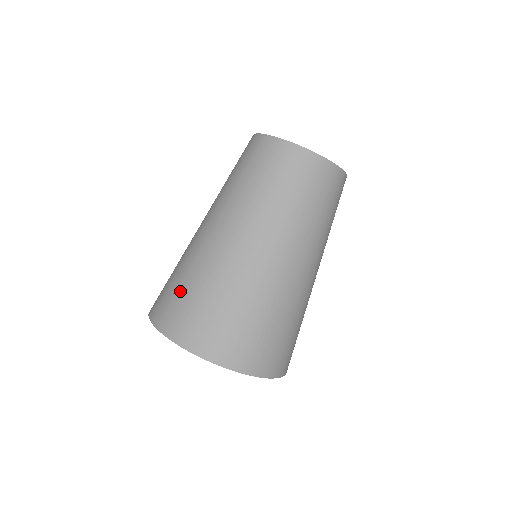
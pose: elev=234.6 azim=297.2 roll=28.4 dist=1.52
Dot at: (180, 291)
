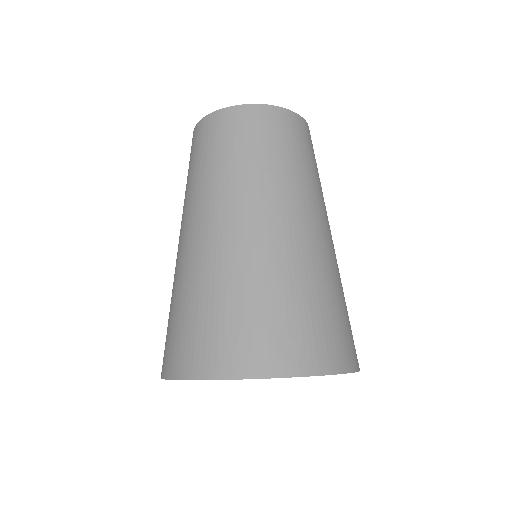
Dot at: (173, 321)
